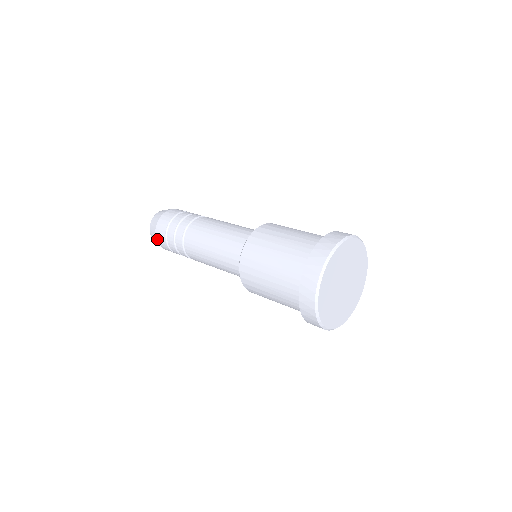
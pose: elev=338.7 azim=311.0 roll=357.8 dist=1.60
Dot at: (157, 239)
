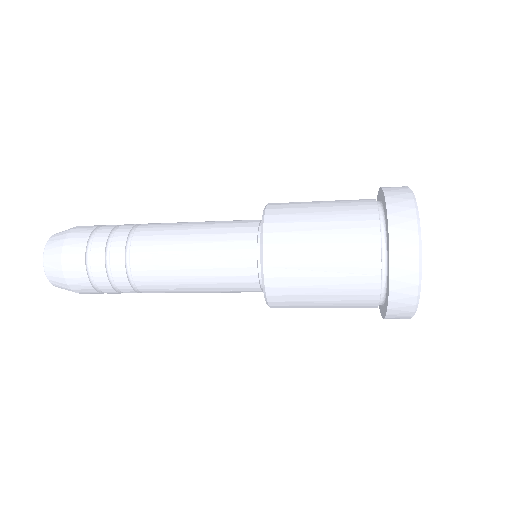
Dot at: (70, 234)
